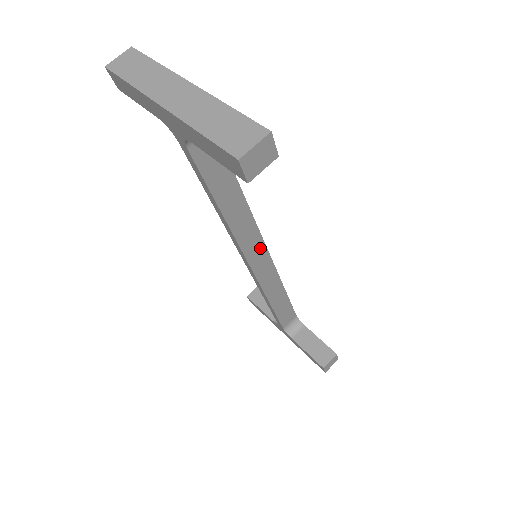
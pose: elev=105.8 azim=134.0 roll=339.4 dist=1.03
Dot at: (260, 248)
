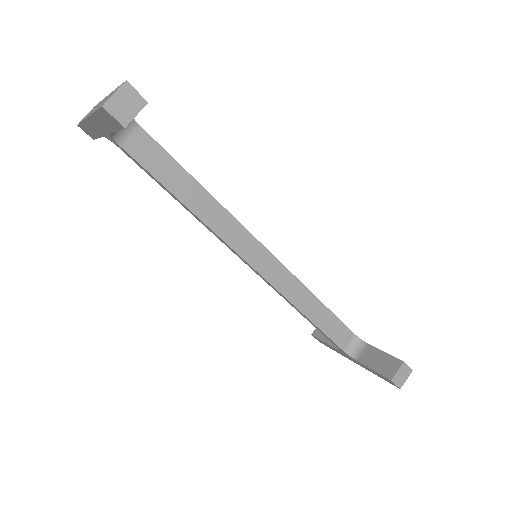
Dot at: (253, 245)
